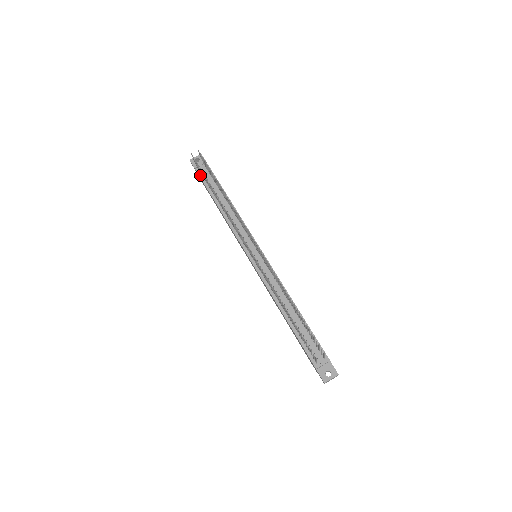
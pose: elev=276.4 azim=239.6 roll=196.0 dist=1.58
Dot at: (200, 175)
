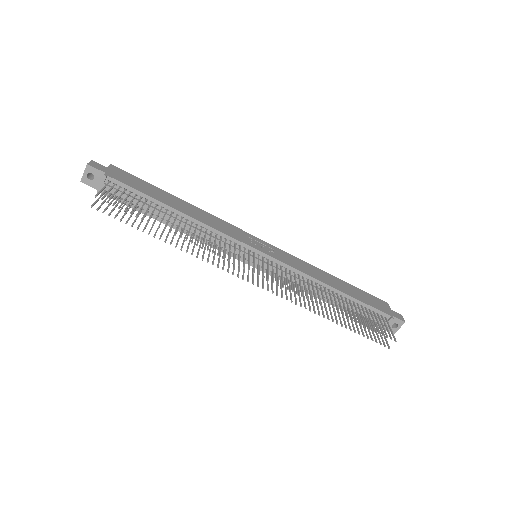
Dot at: occluded
